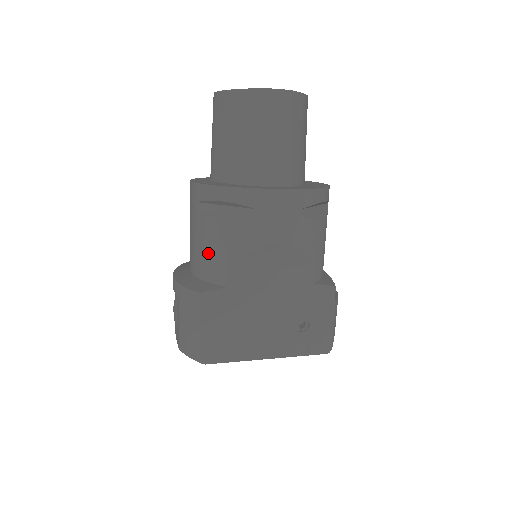
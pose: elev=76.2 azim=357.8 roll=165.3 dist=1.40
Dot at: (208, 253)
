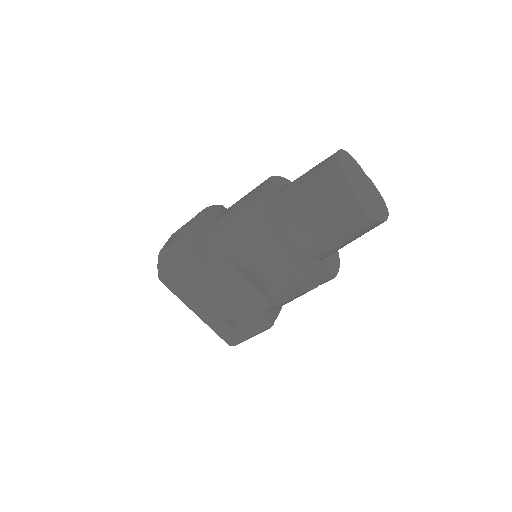
Dot at: (224, 235)
